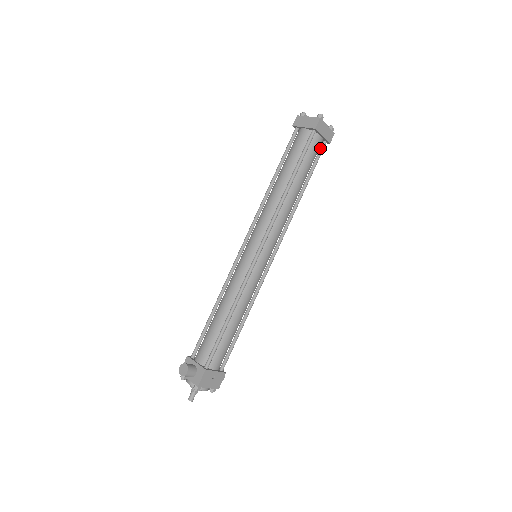
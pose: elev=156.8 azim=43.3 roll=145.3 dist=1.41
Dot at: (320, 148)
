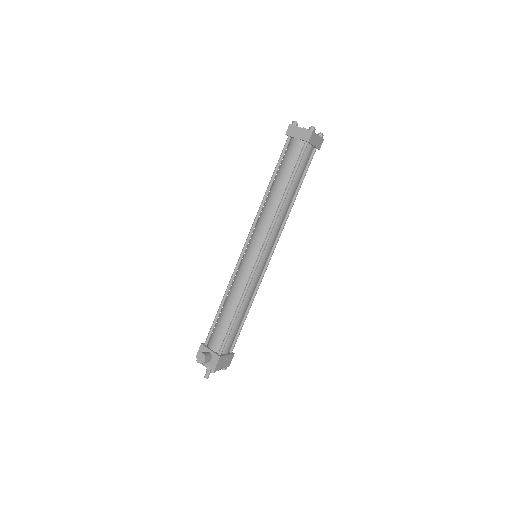
Dot at: (311, 155)
